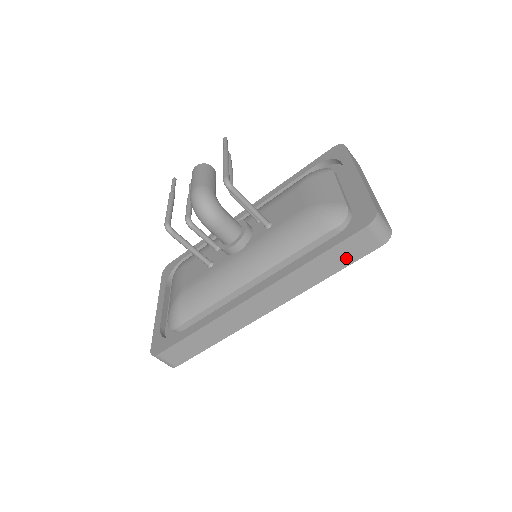
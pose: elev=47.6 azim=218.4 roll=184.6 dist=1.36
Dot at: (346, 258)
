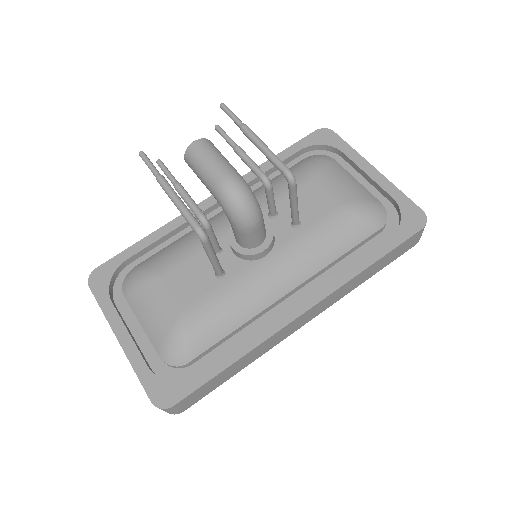
Dot at: (391, 259)
